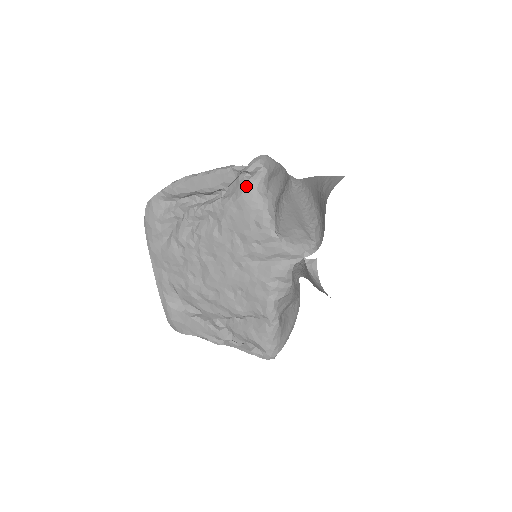
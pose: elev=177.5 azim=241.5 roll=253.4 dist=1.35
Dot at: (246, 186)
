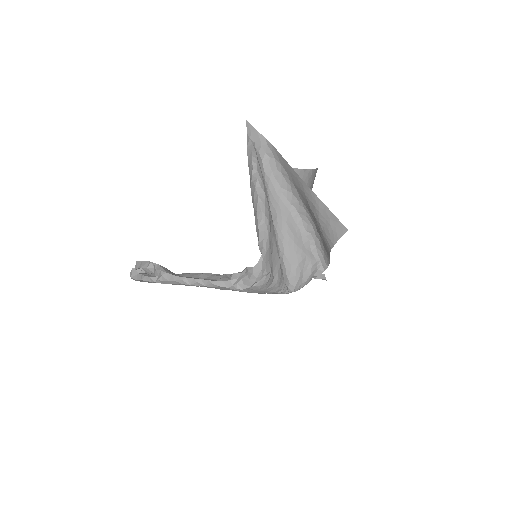
Dot at: (254, 290)
